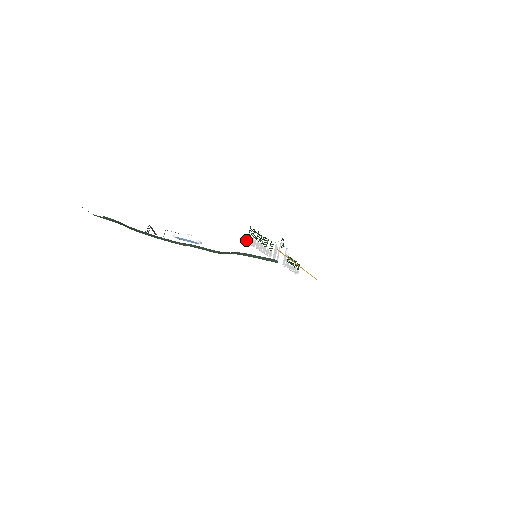
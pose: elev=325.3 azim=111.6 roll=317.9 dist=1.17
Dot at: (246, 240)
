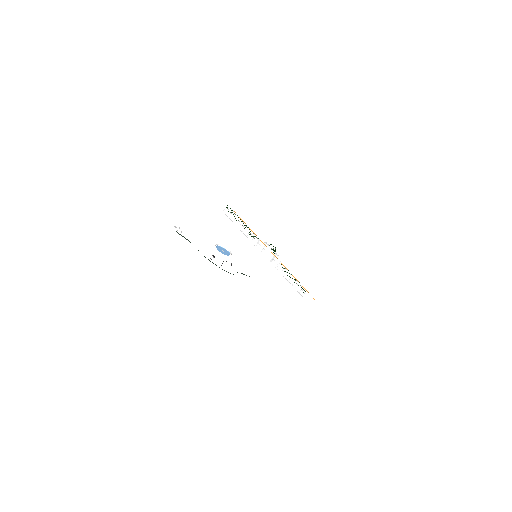
Dot at: (223, 211)
